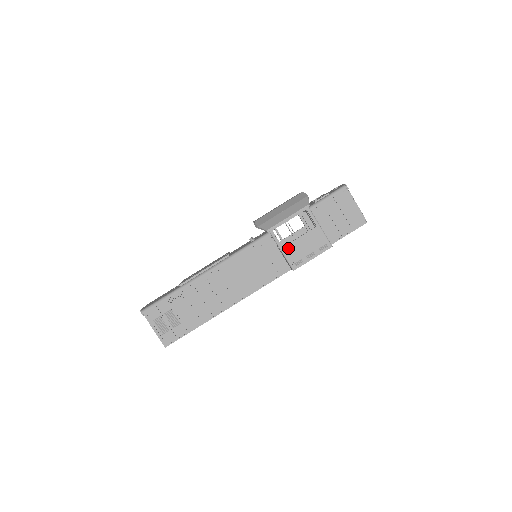
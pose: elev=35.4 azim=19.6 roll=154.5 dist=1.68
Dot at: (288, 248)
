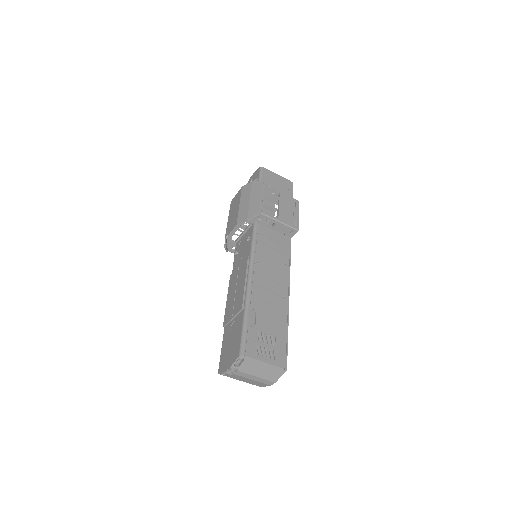
Dot at: (281, 217)
